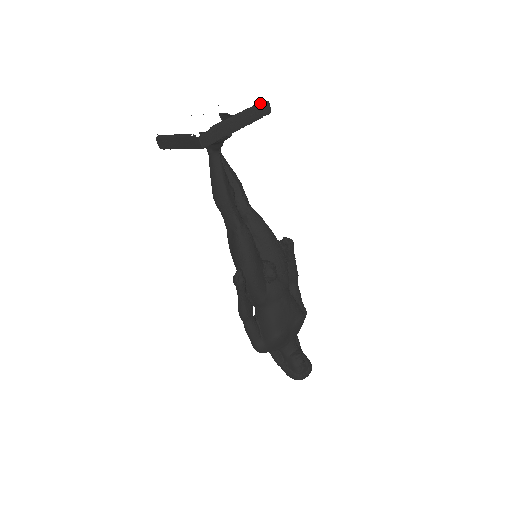
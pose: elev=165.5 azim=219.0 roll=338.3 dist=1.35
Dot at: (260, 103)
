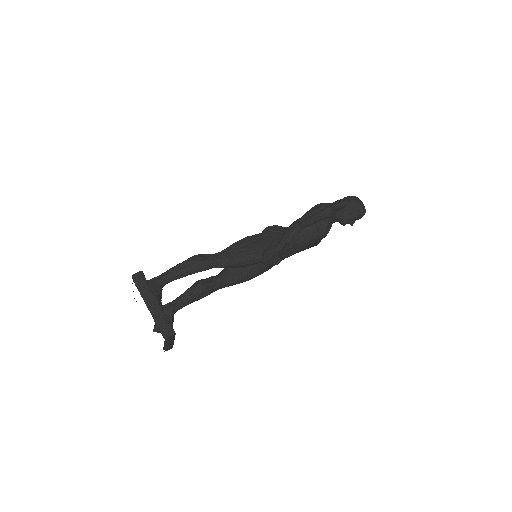
Dot at: (165, 341)
